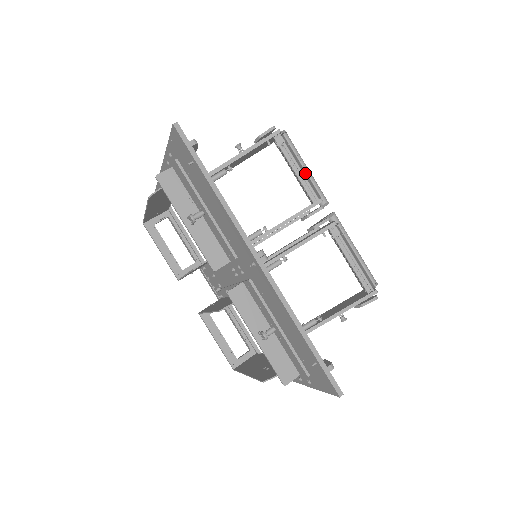
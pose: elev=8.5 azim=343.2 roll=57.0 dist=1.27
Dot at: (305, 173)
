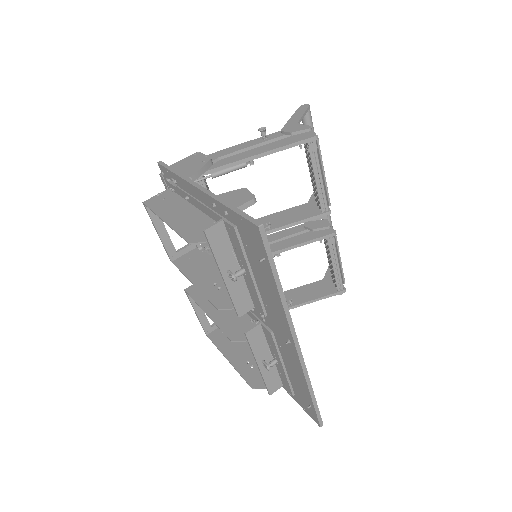
Dot at: (323, 179)
